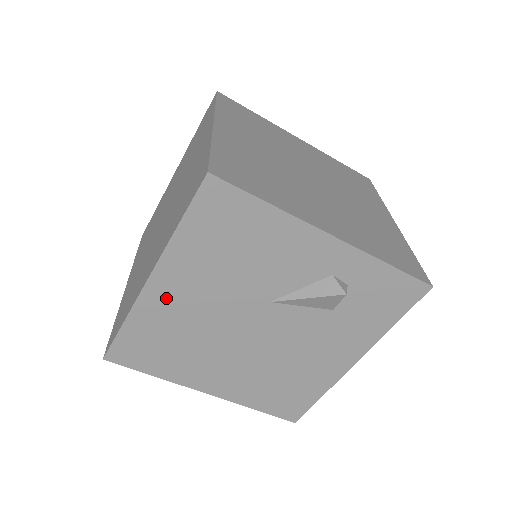
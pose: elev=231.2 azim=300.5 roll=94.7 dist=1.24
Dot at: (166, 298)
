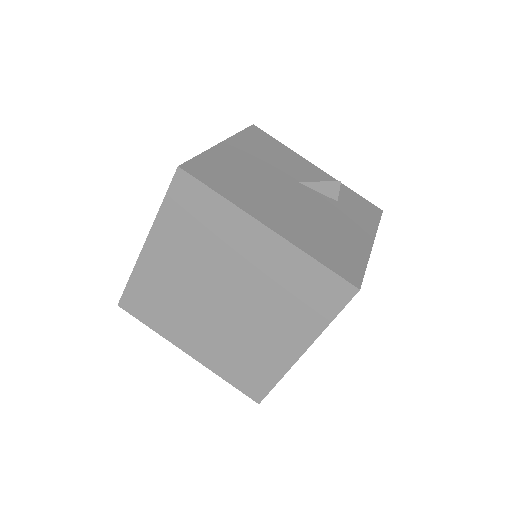
Dot at: (233, 154)
